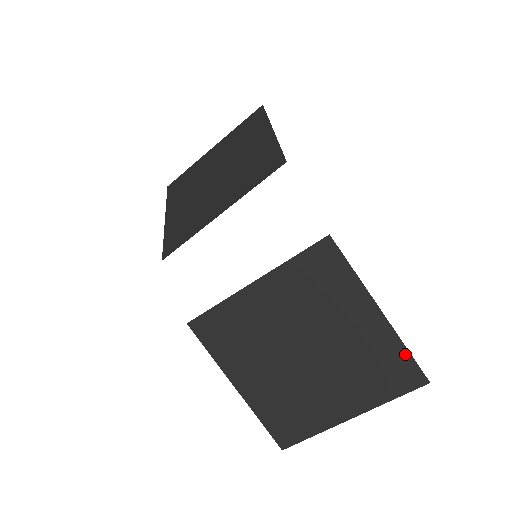
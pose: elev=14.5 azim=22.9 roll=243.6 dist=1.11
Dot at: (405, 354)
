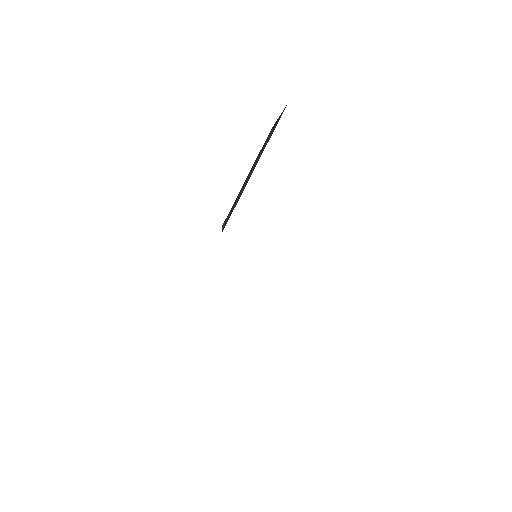
Dot at: occluded
